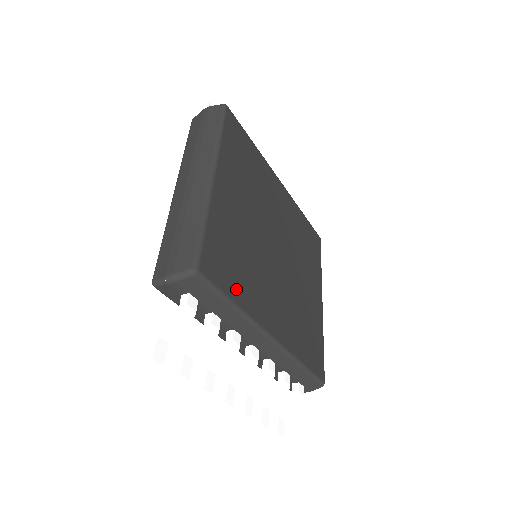
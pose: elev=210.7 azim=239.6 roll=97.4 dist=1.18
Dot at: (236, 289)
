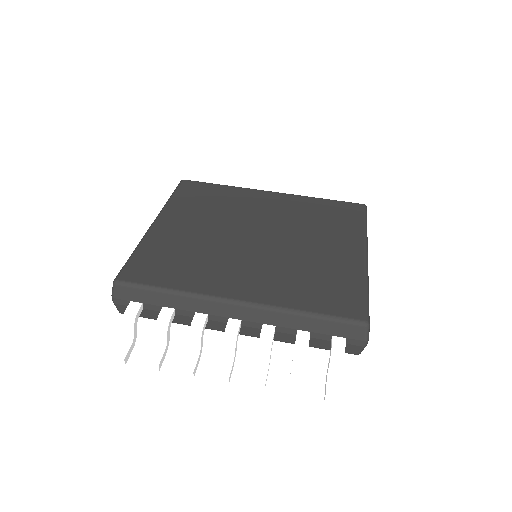
Dot at: (172, 279)
